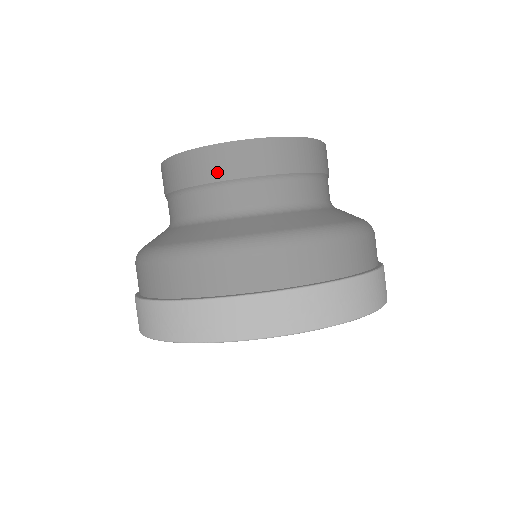
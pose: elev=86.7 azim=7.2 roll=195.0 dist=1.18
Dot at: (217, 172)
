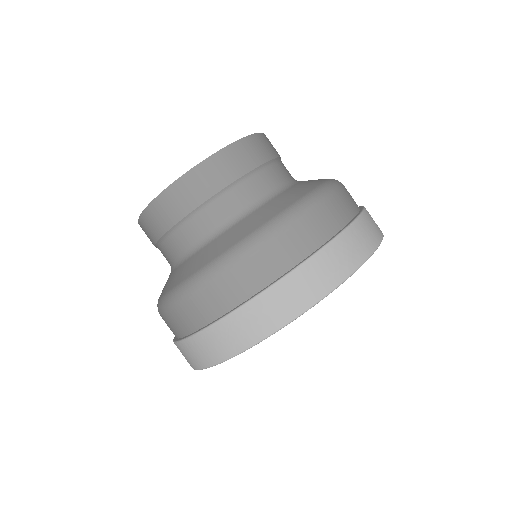
Dot at: (219, 181)
